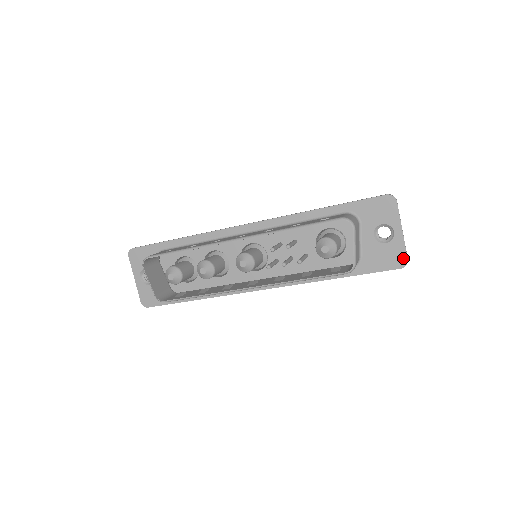
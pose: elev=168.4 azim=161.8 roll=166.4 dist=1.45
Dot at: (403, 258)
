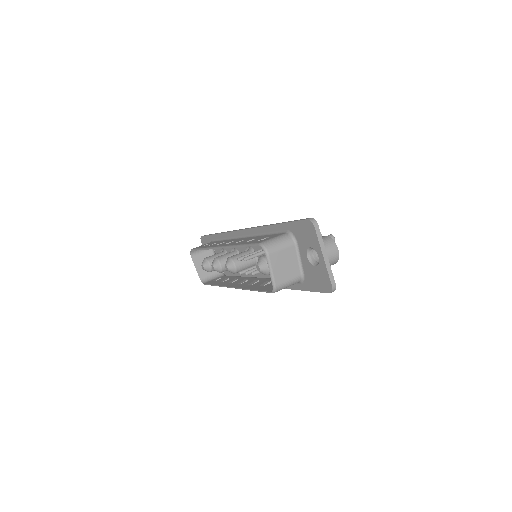
Dot at: (329, 284)
